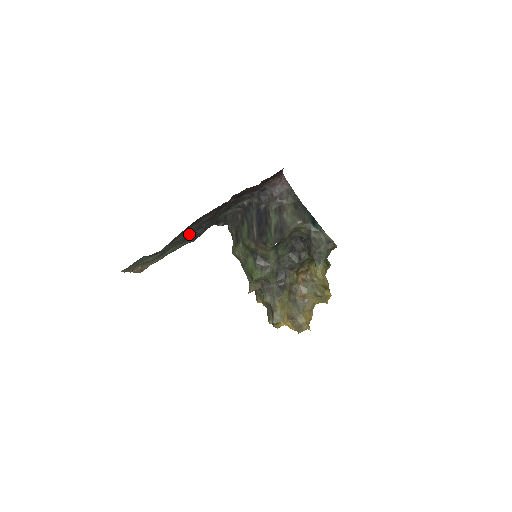
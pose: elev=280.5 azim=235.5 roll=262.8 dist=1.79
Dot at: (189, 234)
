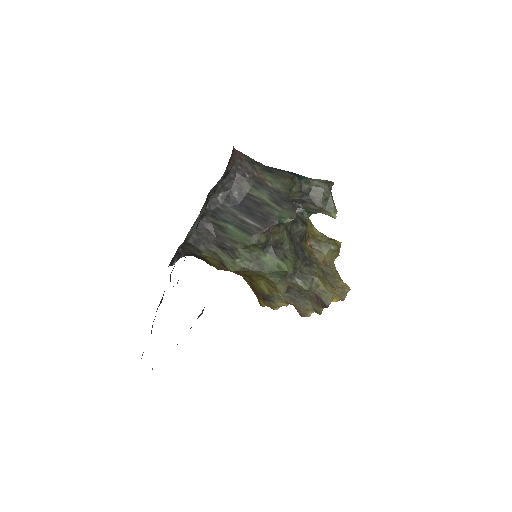
Dot at: occluded
